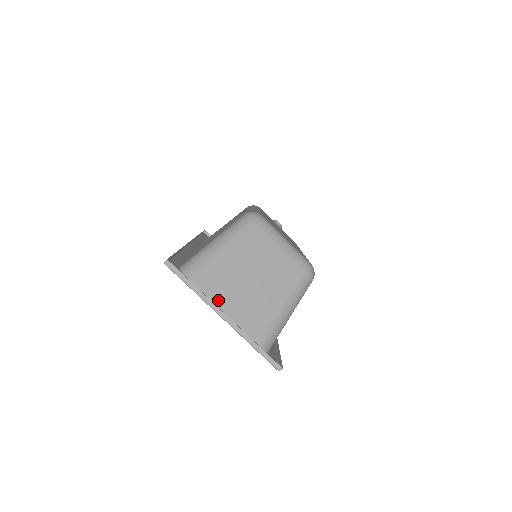
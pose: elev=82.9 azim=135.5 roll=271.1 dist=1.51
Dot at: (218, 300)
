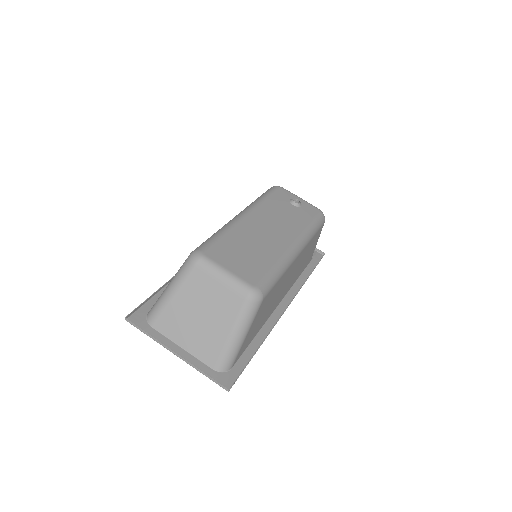
Dot at: (175, 337)
